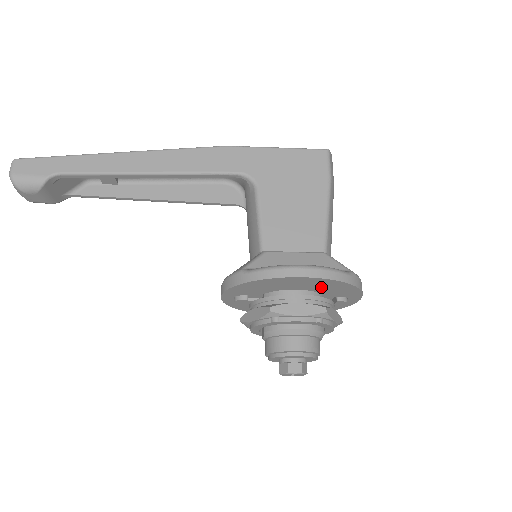
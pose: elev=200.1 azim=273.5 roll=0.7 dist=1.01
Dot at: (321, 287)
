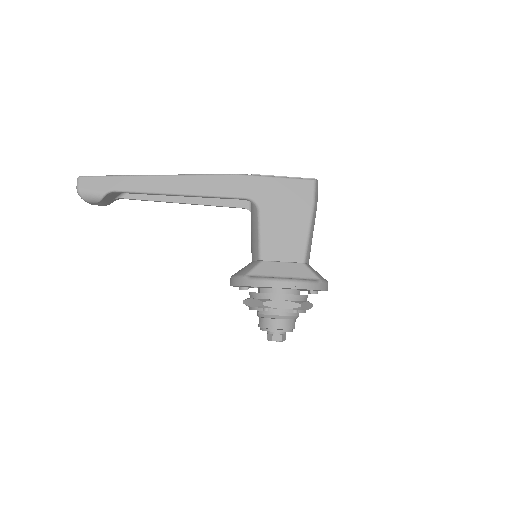
Dot at: (299, 289)
